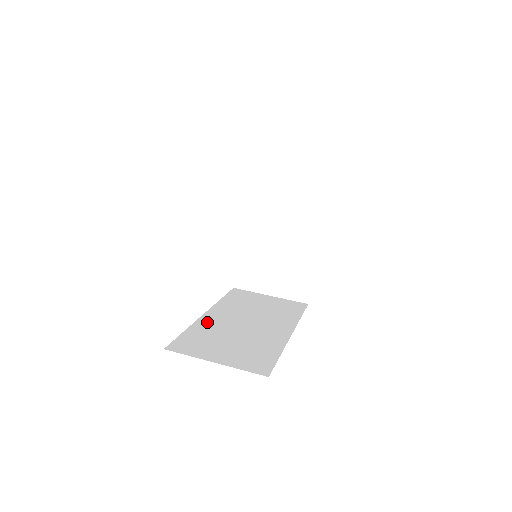
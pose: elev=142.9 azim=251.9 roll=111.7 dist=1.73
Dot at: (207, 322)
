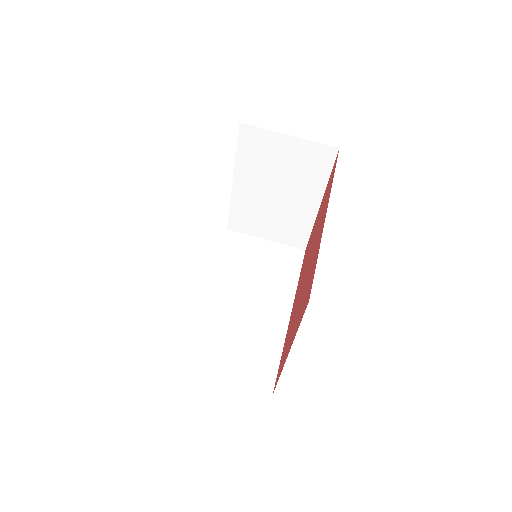
Dot at: (207, 307)
